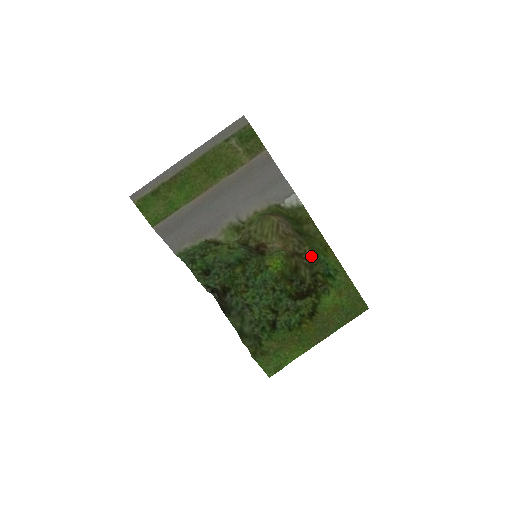
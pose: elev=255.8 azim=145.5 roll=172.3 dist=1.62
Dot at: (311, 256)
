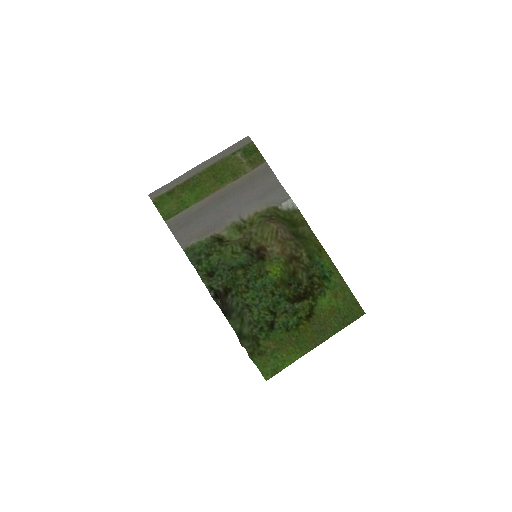
Dot at: (307, 259)
